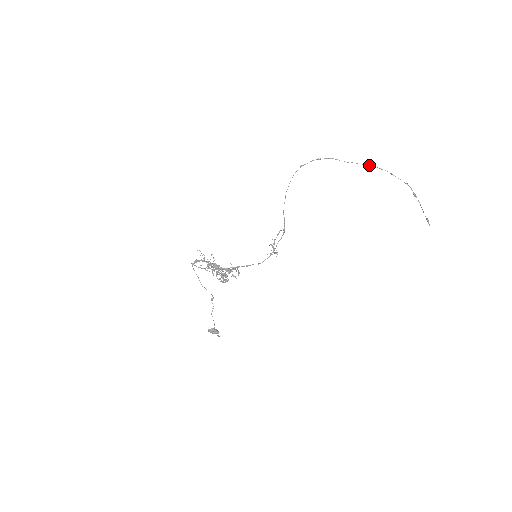
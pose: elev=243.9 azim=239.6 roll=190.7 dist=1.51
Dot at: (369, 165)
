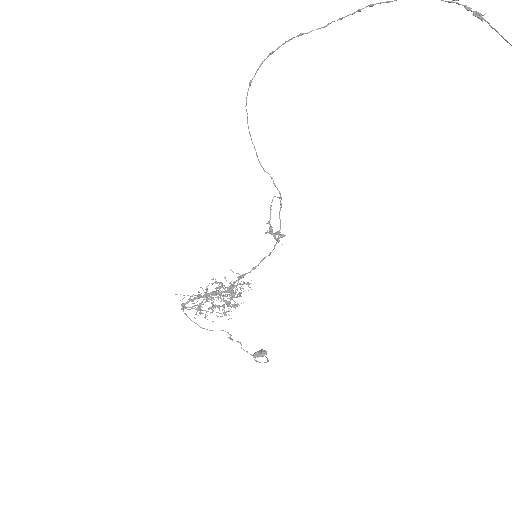
Dot at: (363, 8)
